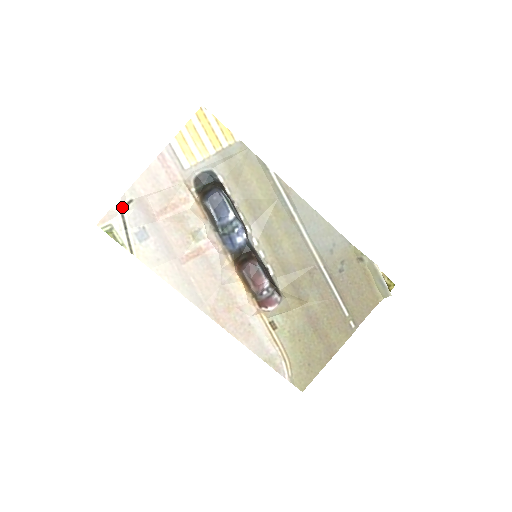
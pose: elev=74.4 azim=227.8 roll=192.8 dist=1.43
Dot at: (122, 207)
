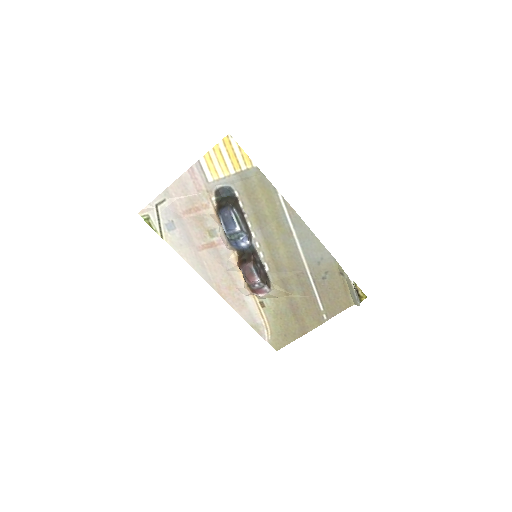
Dot at: (157, 204)
